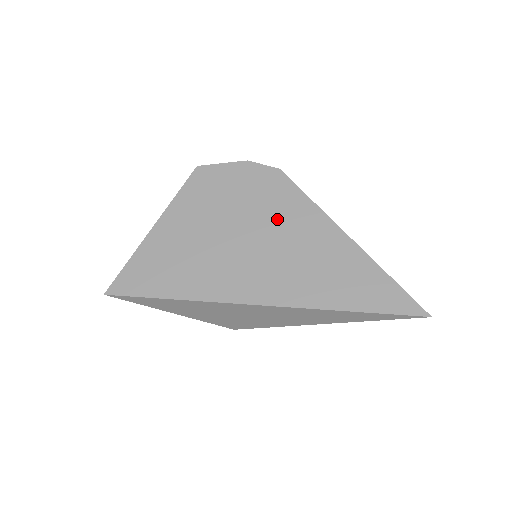
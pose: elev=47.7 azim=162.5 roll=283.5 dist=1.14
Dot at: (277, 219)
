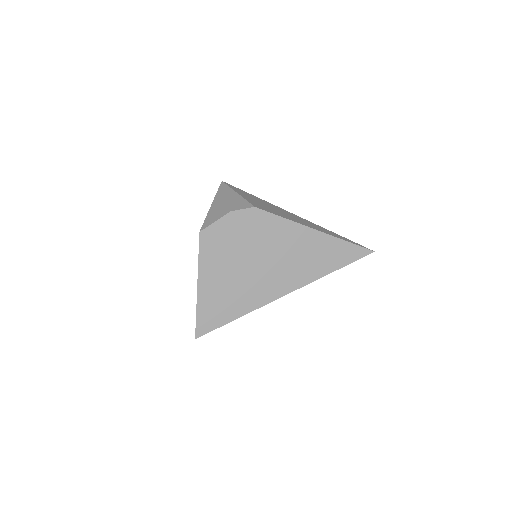
Dot at: (271, 241)
